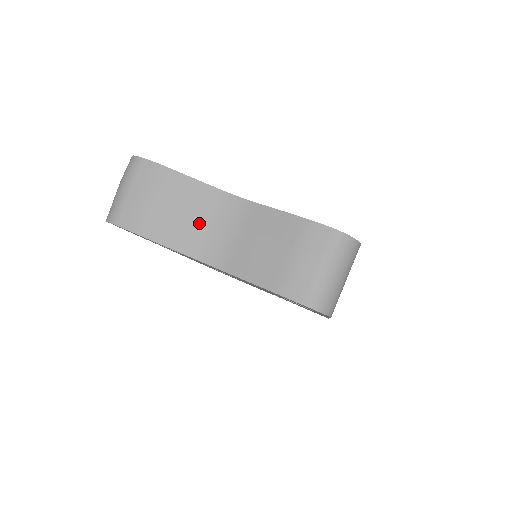
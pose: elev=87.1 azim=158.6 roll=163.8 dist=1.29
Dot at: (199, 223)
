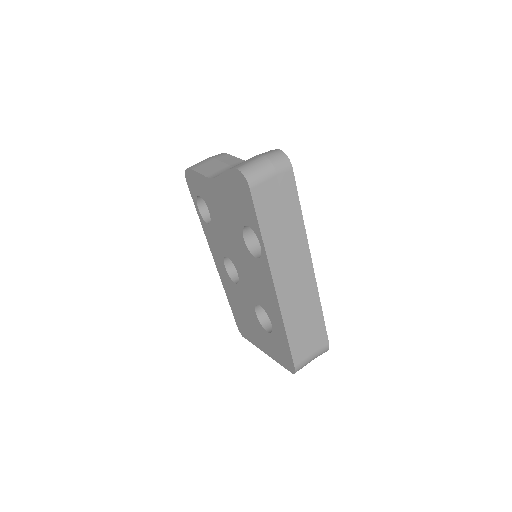
Dot at: (223, 167)
